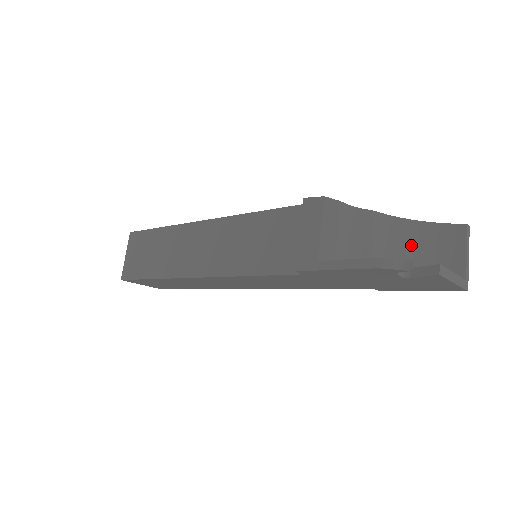
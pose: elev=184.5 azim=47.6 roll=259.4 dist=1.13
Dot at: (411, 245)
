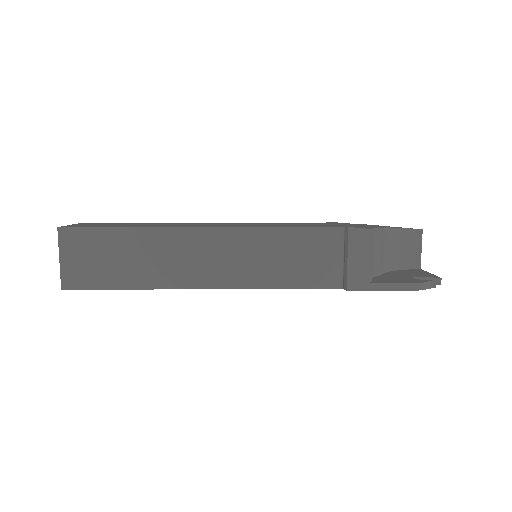
Dot at: (392, 247)
